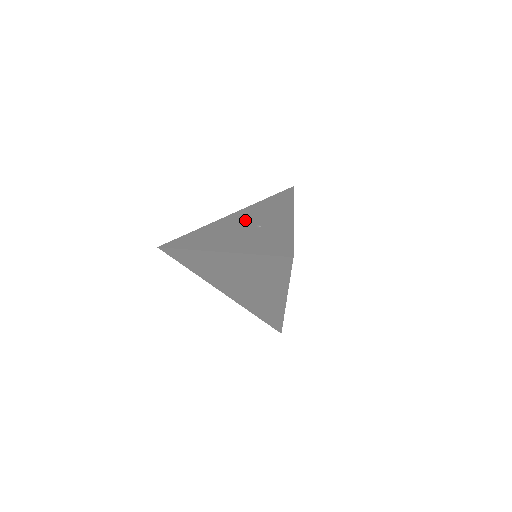
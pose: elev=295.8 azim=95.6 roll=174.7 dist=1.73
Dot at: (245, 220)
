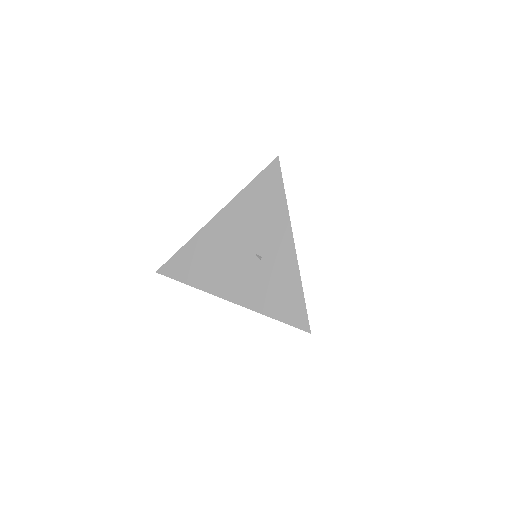
Dot at: (239, 237)
